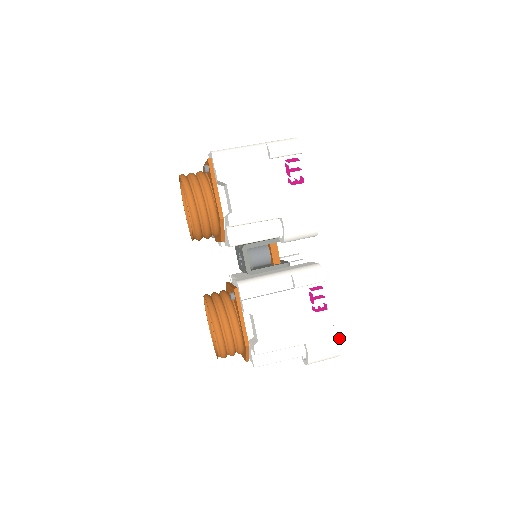
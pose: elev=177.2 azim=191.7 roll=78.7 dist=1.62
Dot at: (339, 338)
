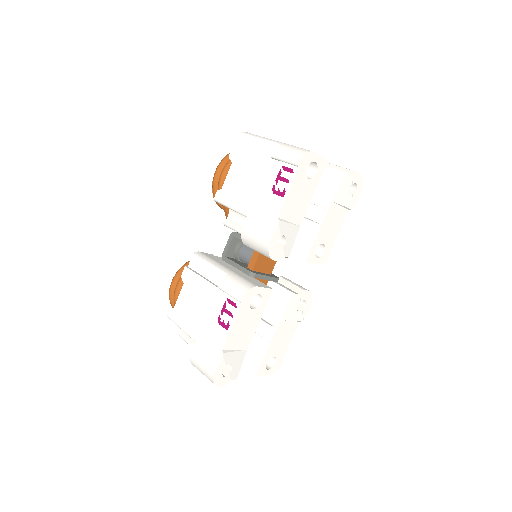
Dot at: (218, 365)
